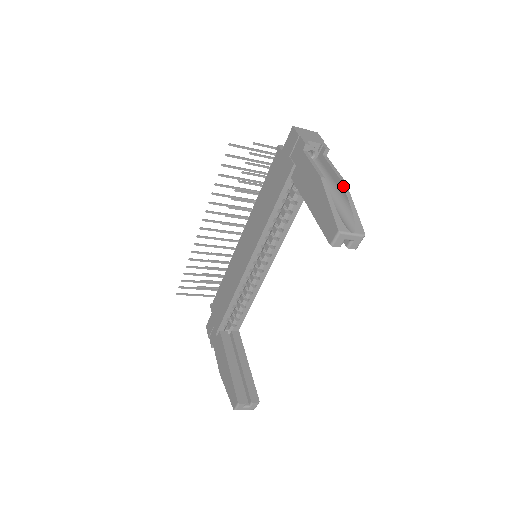
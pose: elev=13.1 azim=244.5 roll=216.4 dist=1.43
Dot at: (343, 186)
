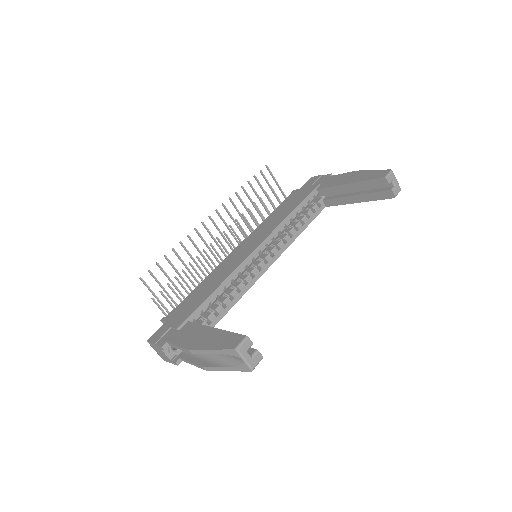
Dot at: occluded
